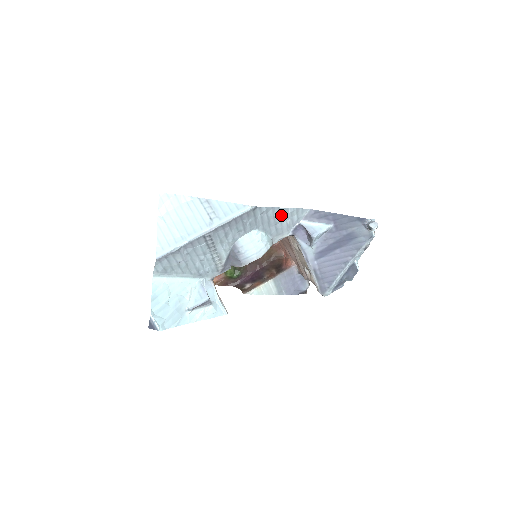
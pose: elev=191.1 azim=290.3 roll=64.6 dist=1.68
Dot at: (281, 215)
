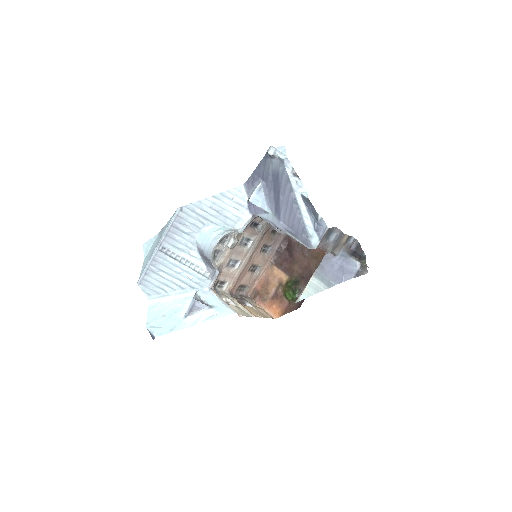
Dot at: (217, 204)
